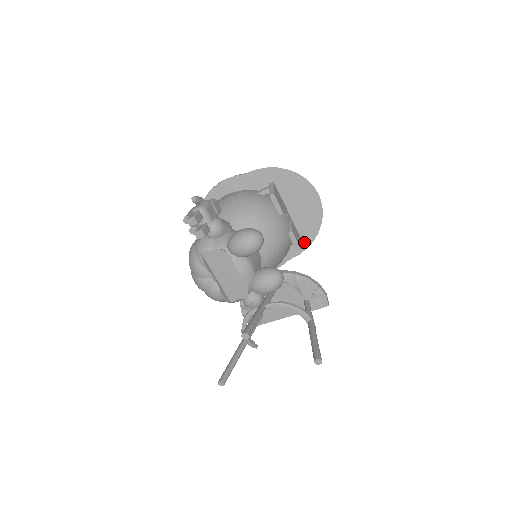
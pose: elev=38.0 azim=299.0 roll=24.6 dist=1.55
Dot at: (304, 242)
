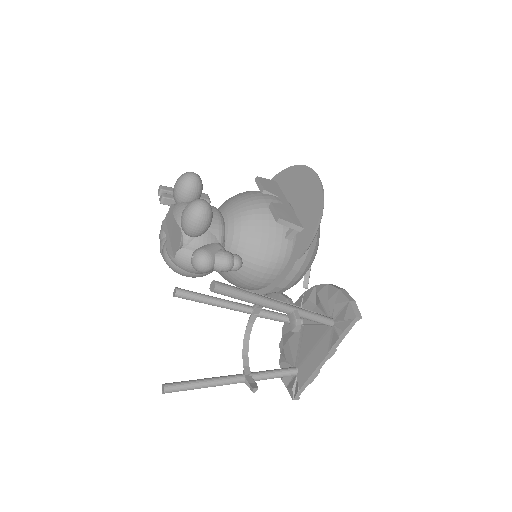
Dot at: (309, 230)
